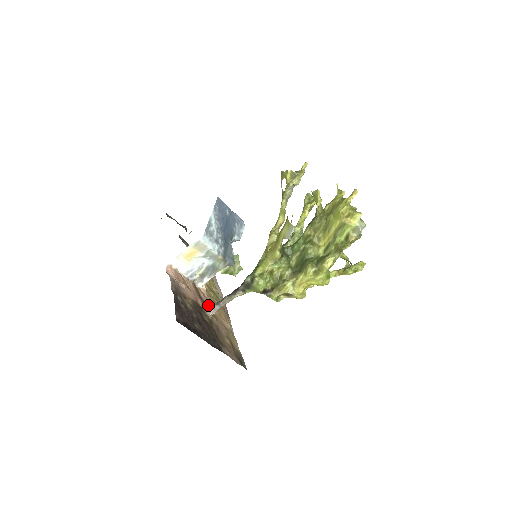
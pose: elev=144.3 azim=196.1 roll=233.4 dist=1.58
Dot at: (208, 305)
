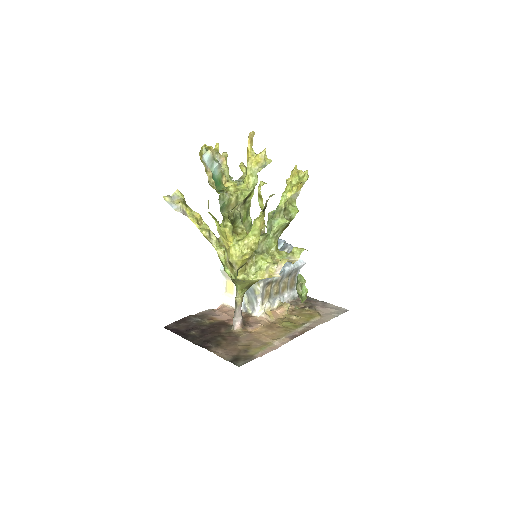
Dot at: (245, 324)
